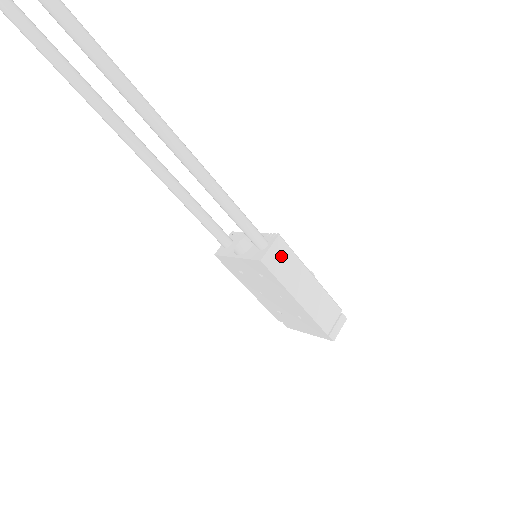
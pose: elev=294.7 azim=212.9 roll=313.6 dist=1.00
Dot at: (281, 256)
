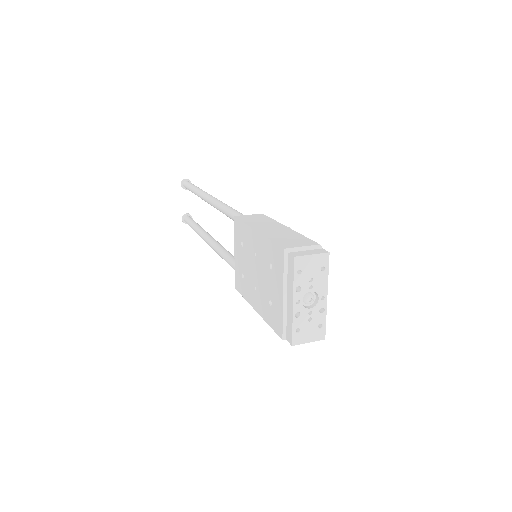
Dot at: (257, 218)
